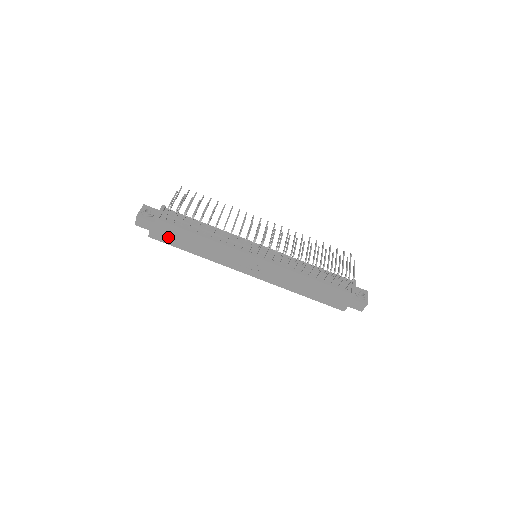
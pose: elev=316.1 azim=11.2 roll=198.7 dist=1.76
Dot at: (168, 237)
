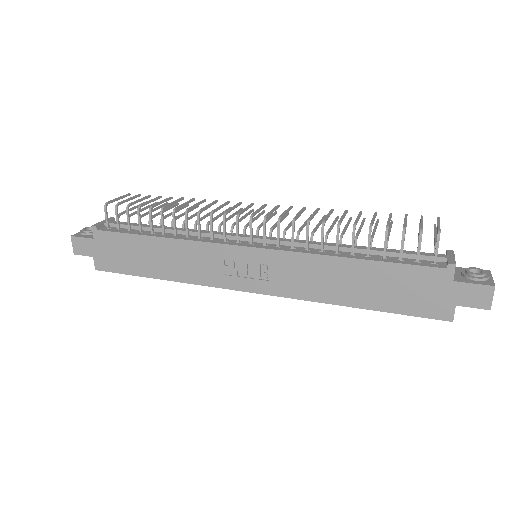
Dot at: (118, 259)
